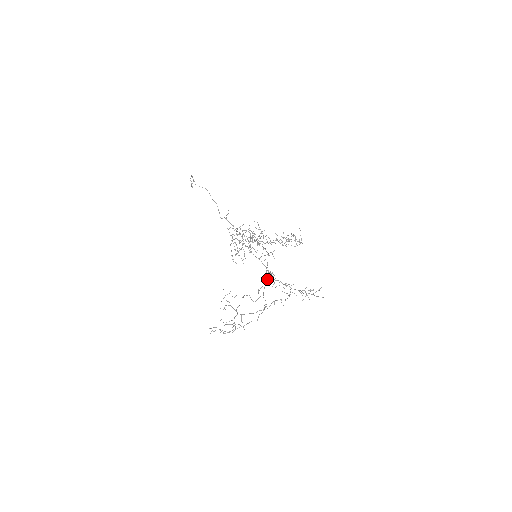
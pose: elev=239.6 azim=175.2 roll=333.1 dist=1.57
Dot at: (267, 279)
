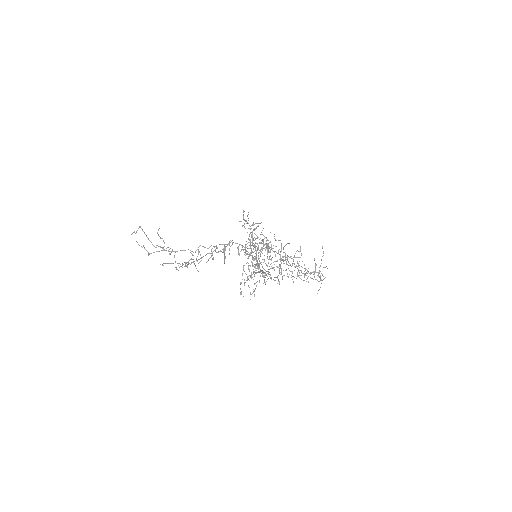
Dot at: (250, 266)
